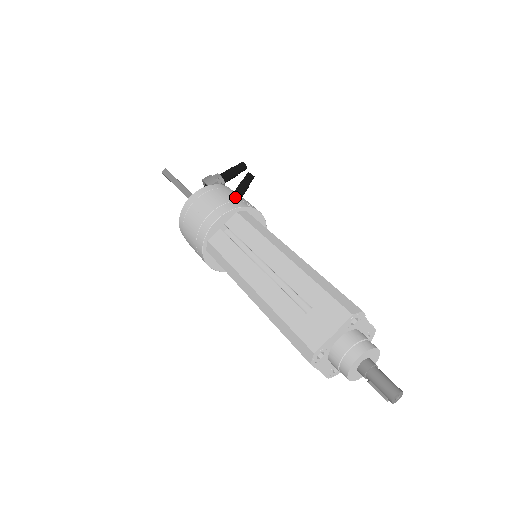
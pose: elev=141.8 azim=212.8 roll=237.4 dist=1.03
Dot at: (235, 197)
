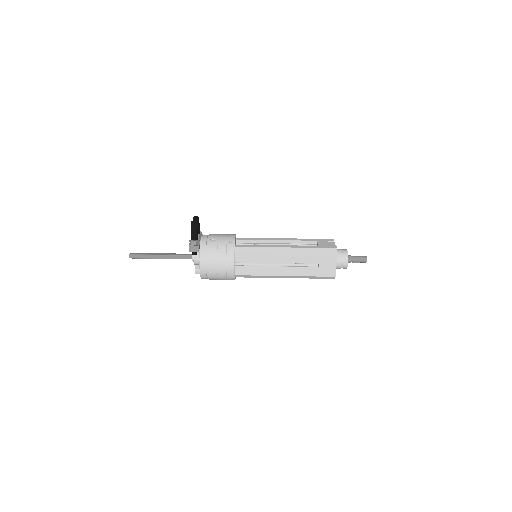
Dot at: (221, 246)
